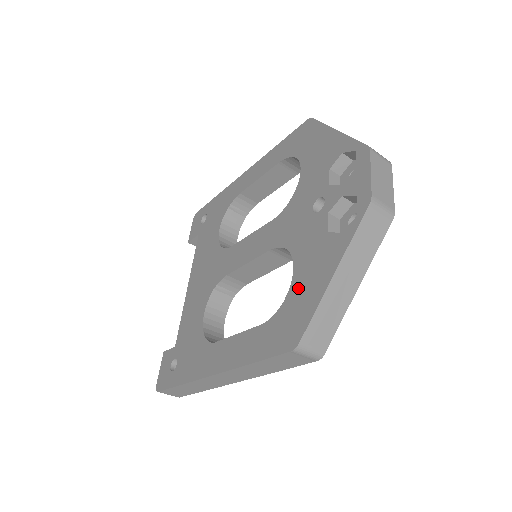
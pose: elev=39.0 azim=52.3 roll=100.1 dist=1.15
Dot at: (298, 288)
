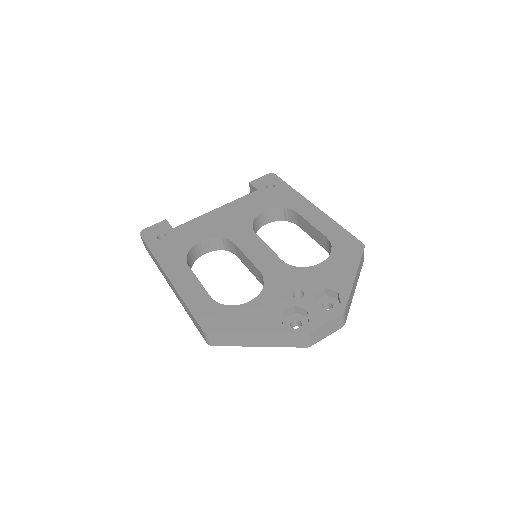
Dot at: (241, 312)
